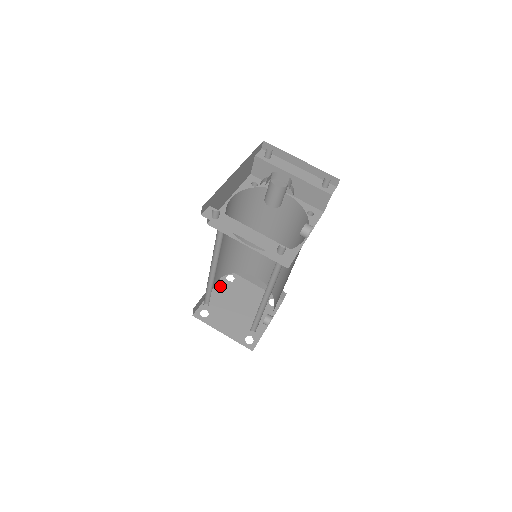
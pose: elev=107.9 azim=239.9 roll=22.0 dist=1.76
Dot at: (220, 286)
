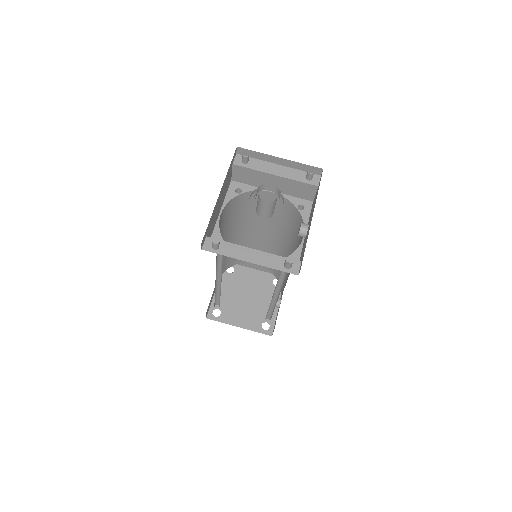
Dot at: (223, 281)
